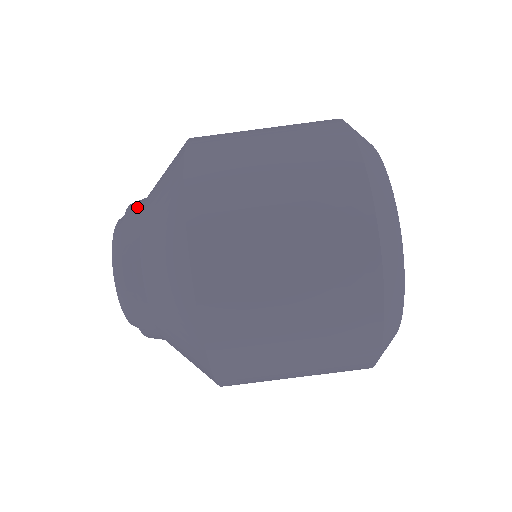
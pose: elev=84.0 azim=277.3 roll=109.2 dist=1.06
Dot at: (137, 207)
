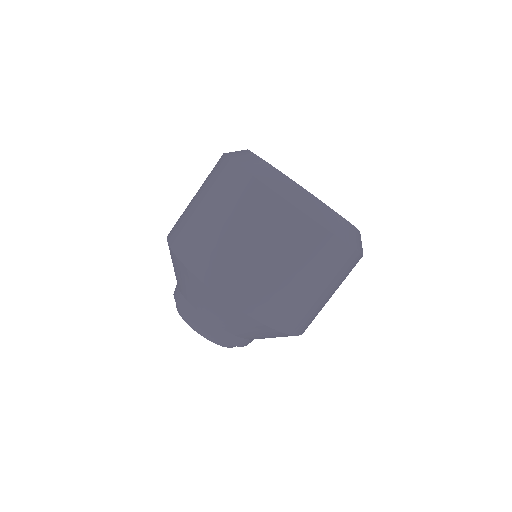
Dot at: (176, 289)
